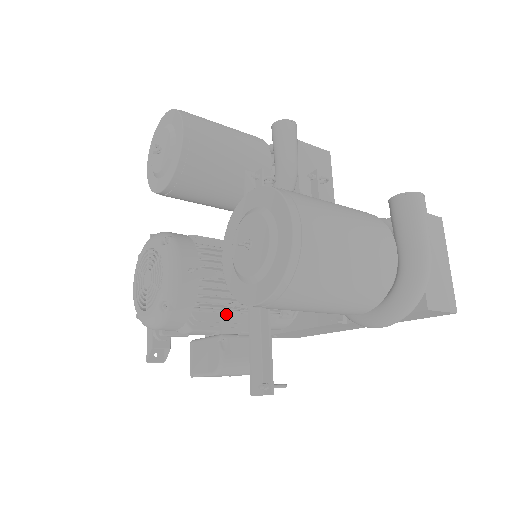
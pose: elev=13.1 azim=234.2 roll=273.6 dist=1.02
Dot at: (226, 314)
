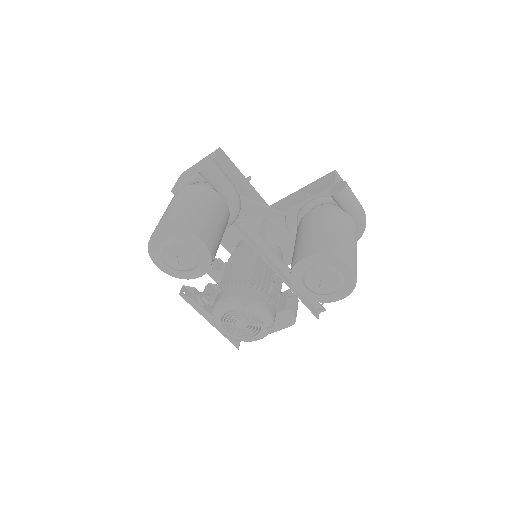
Dot at: occluded
